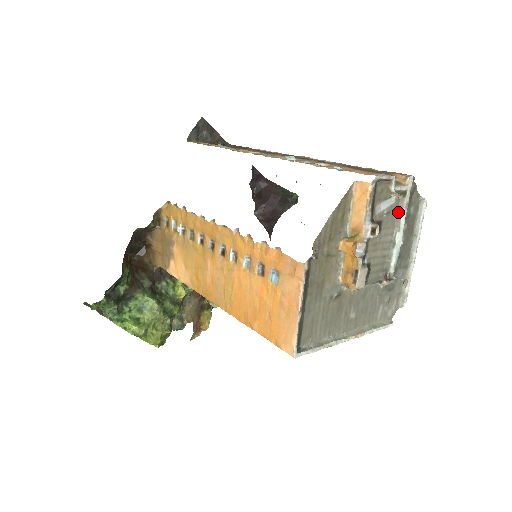
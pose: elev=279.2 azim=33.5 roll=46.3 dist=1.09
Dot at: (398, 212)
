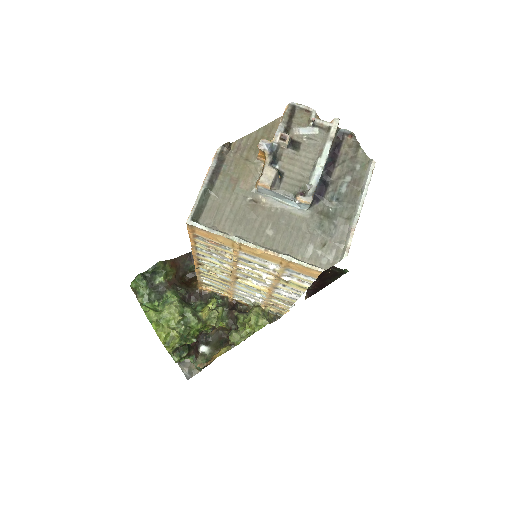
Dot at: (322, 144)
